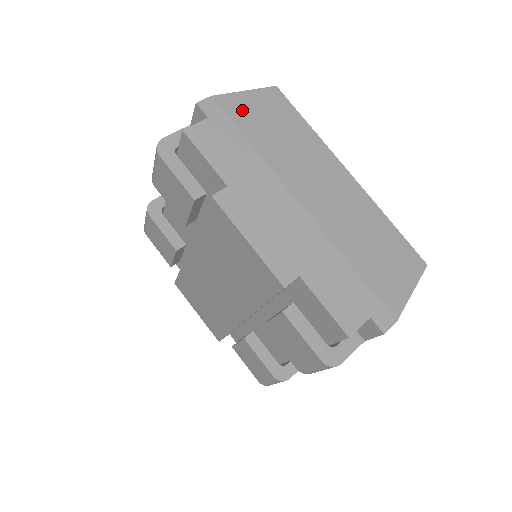
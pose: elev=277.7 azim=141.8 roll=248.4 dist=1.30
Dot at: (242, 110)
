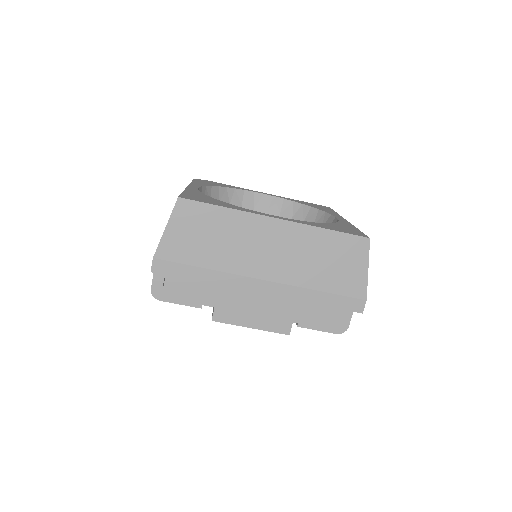
Dot at: (177, 247)
